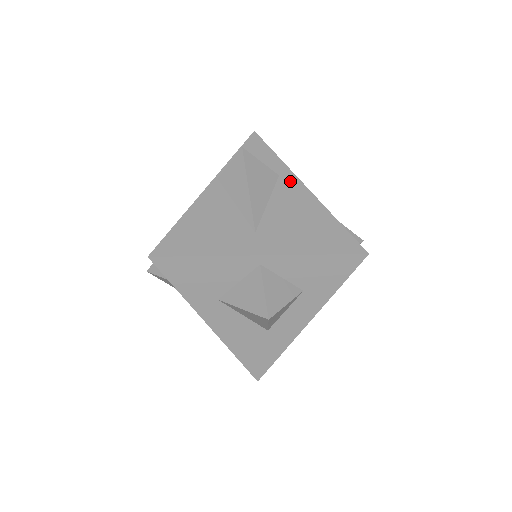
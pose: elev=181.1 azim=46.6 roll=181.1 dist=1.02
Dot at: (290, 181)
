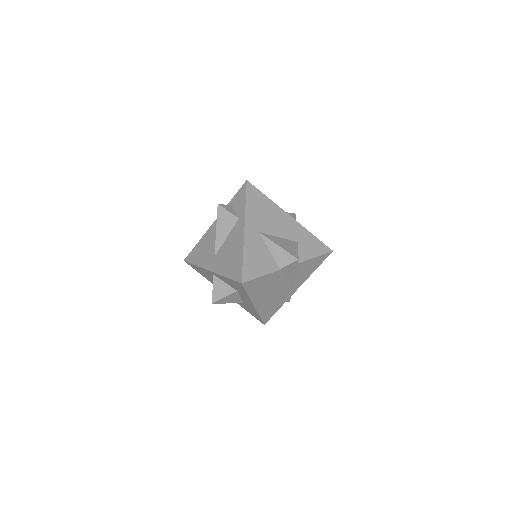
Dot at: (241, 224)
